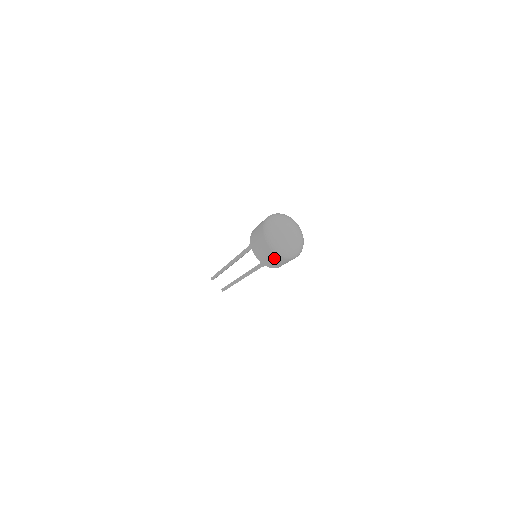
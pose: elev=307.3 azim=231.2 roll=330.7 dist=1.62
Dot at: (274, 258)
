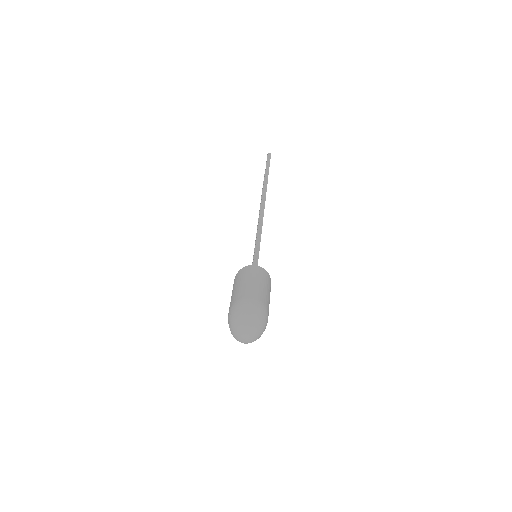
Dot at: occluded
